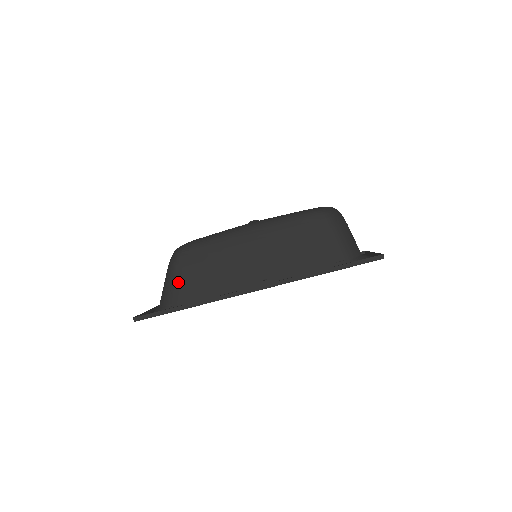
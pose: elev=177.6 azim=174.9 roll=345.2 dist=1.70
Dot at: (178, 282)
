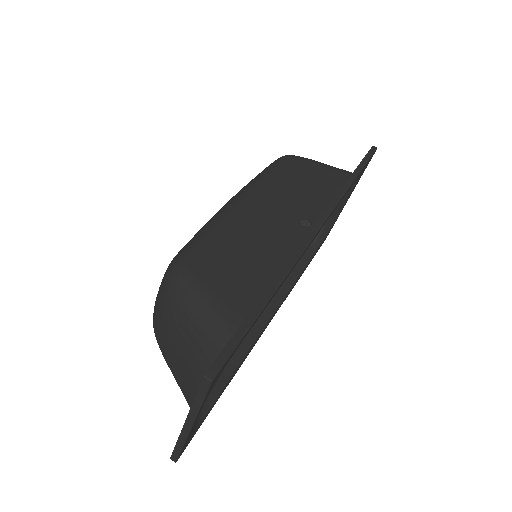
Dot at: (215, 294)
